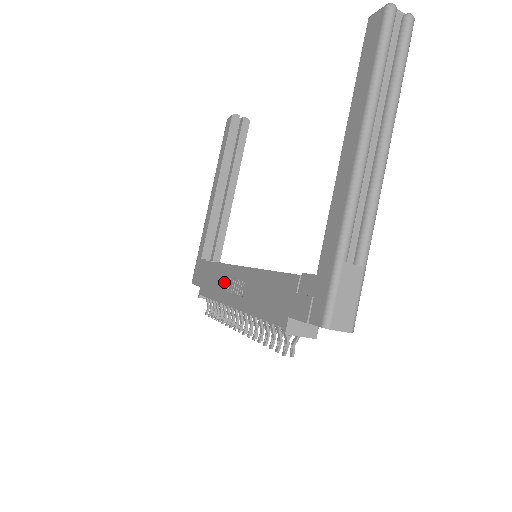
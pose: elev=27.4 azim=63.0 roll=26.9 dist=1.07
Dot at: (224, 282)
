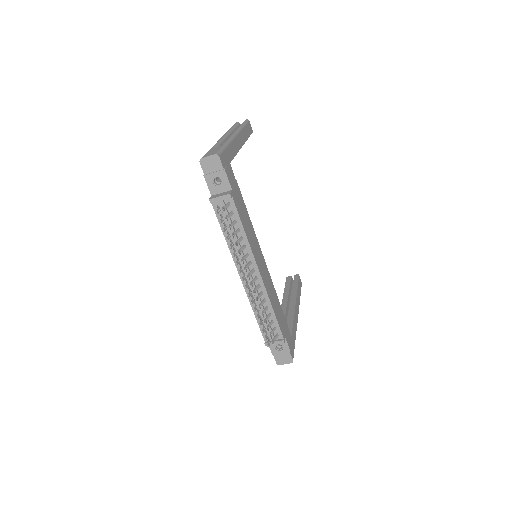
Dot at: occluded
